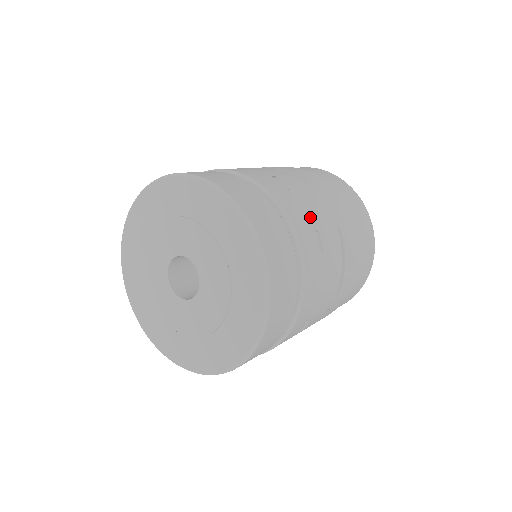
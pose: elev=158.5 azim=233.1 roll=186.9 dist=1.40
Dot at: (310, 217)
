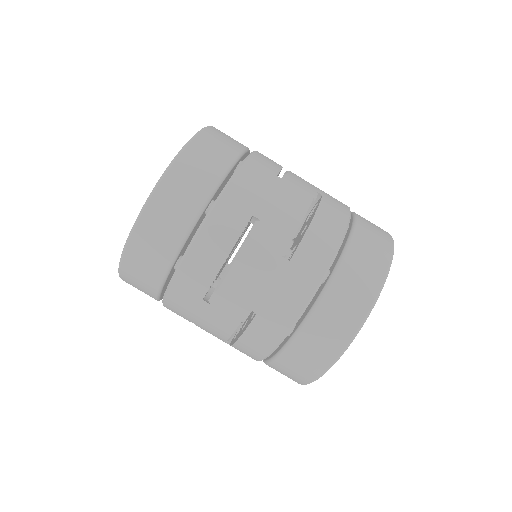
Dot at: occluded
